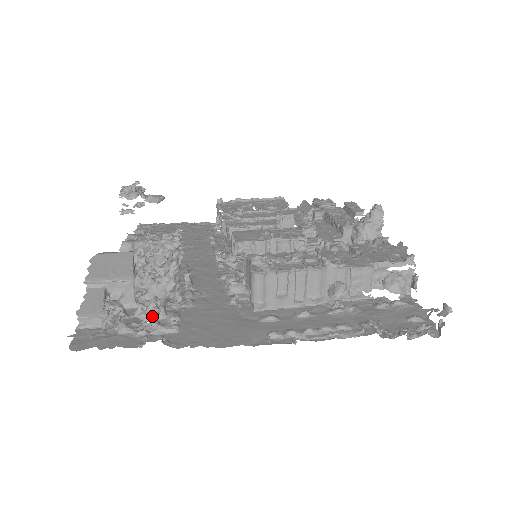
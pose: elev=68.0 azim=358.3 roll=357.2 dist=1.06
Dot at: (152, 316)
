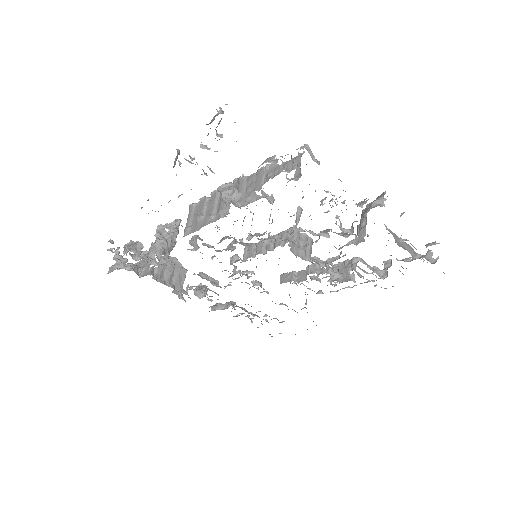
Dot at: (126, 245)
